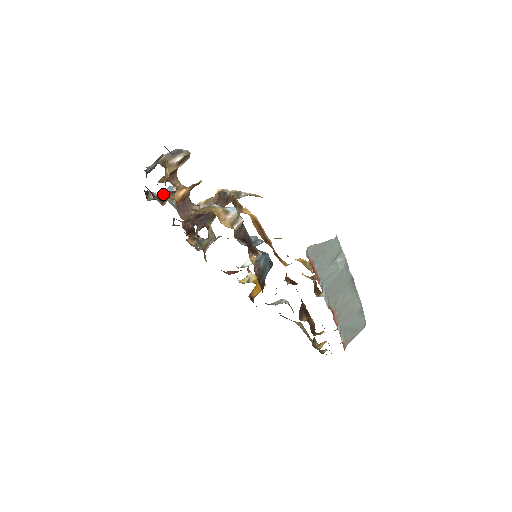
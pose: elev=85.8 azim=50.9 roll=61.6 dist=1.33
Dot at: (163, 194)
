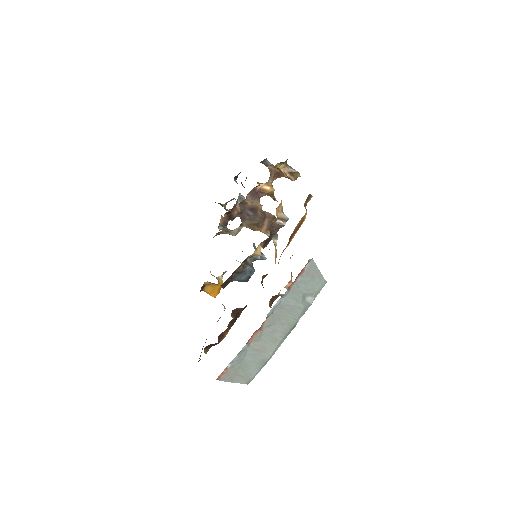
Dot at: occluded
